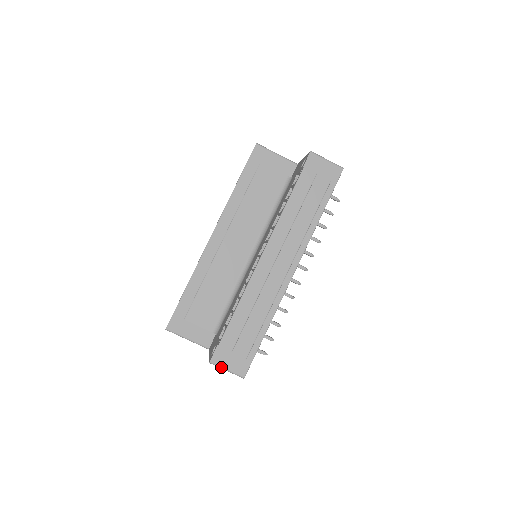
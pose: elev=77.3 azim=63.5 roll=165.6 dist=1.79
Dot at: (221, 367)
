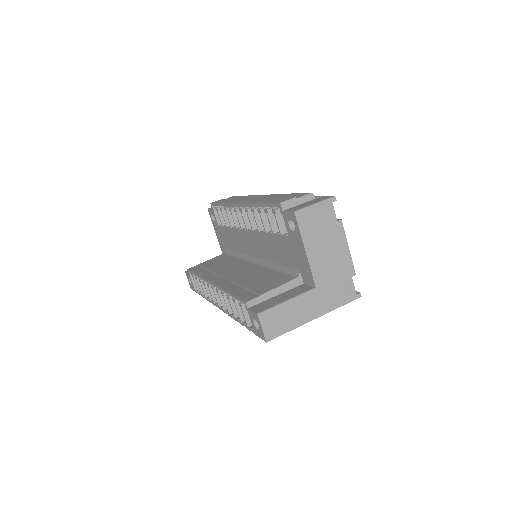
Dot at: (307, 206)
